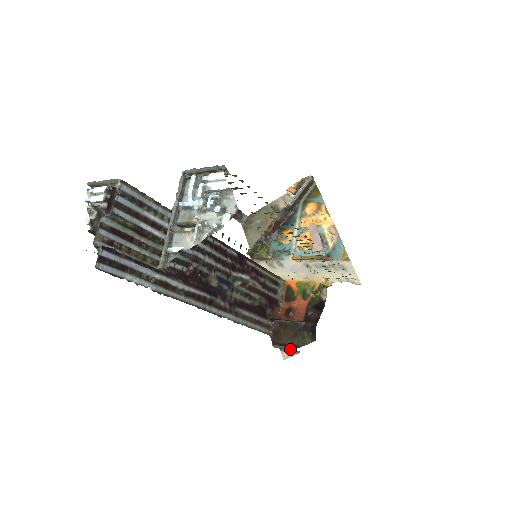
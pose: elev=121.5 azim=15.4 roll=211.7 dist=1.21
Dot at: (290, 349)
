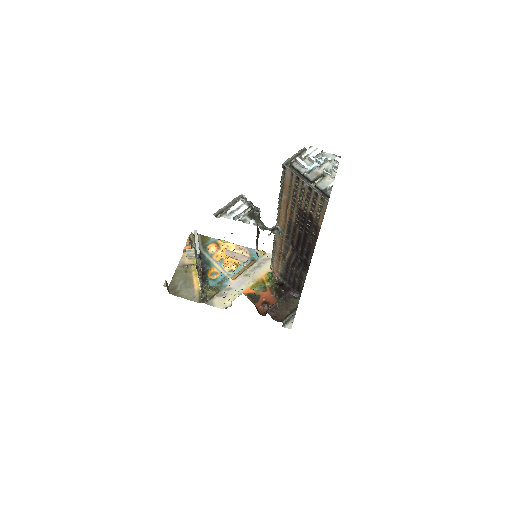
Dot at: occluded
